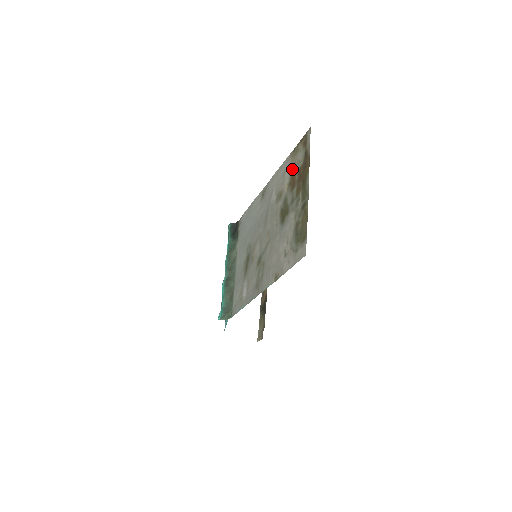
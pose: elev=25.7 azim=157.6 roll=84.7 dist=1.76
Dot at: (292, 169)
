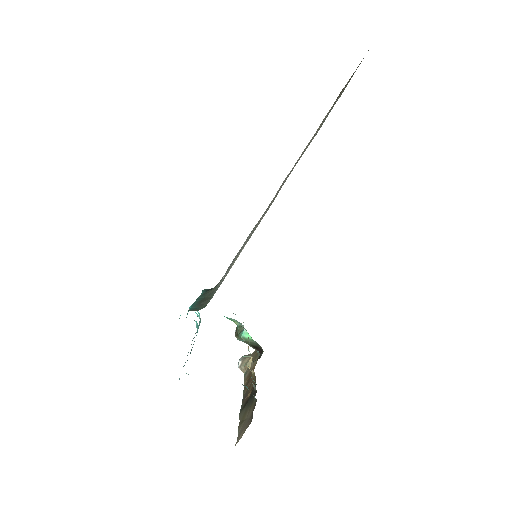
Dot at: occluded
